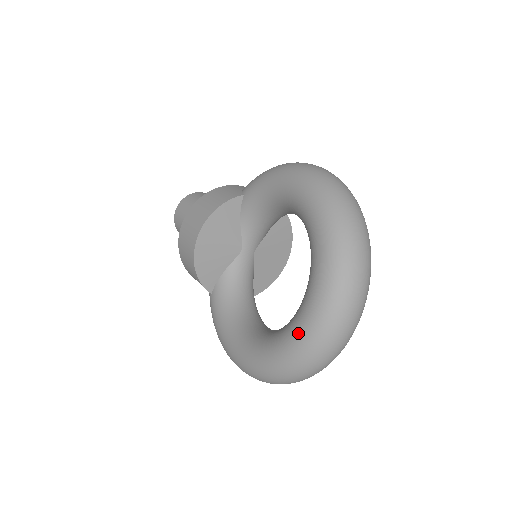
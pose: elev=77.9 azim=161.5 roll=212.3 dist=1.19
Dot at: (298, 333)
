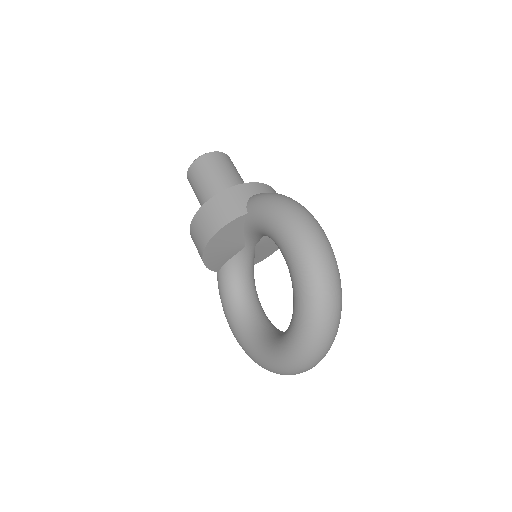
Dot at: (276, 360)
